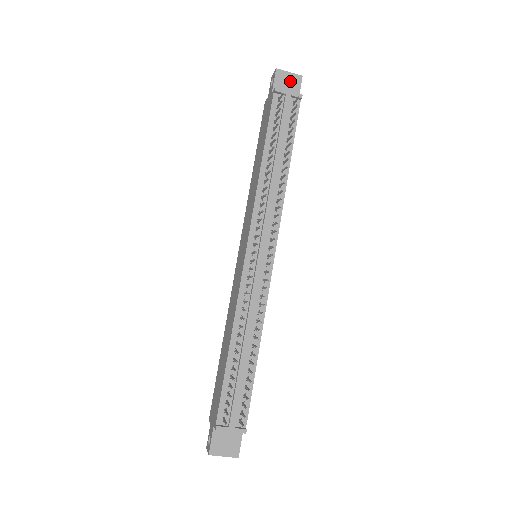
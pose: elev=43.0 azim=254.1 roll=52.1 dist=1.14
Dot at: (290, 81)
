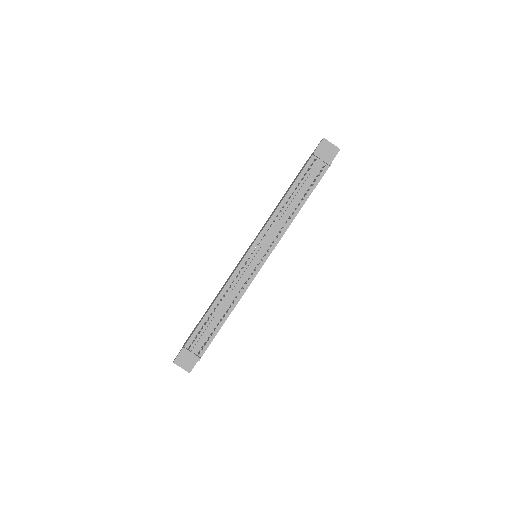
Dot at: (330, 150)
